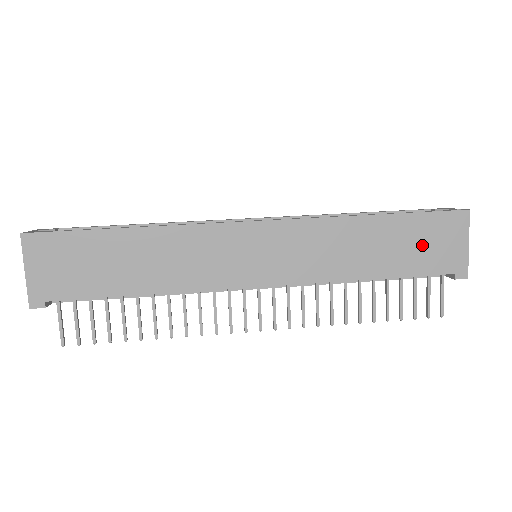
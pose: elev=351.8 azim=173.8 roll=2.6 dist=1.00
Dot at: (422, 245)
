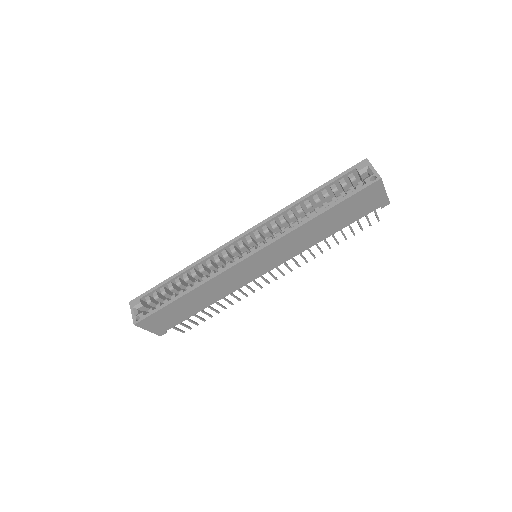
Dot at: (355, 209)
